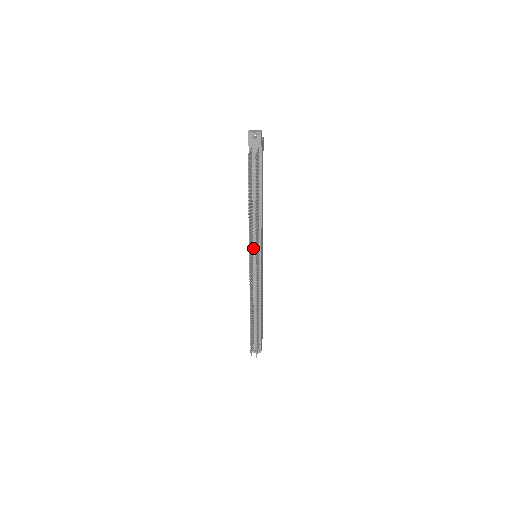
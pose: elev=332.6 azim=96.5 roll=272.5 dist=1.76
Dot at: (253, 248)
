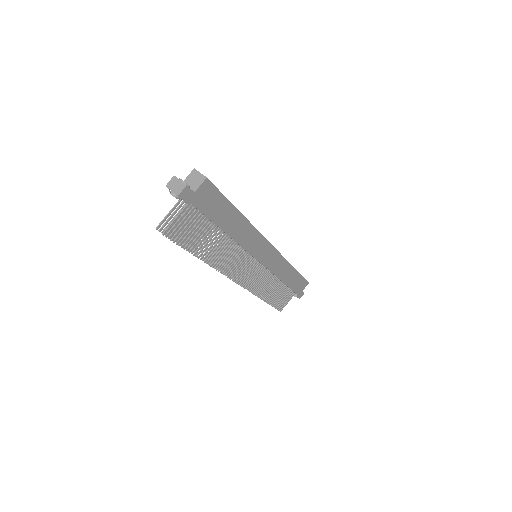
Dot at: occluded
